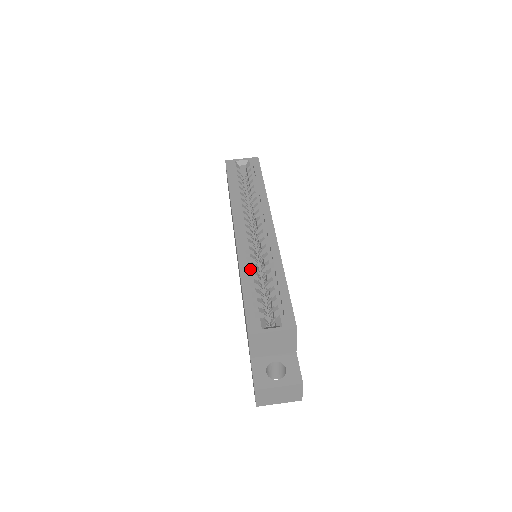
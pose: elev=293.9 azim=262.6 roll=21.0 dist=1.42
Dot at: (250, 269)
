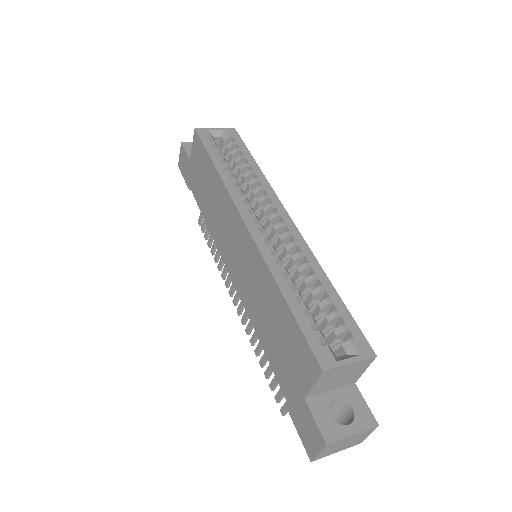
Dot at: occluded
